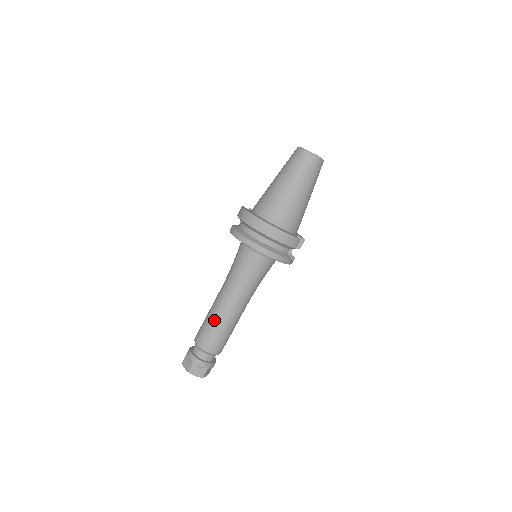
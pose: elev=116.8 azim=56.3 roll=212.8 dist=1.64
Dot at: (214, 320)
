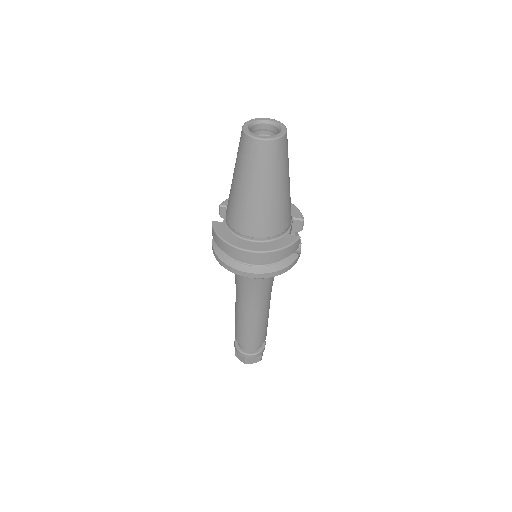
Dot at: (245, 326)
